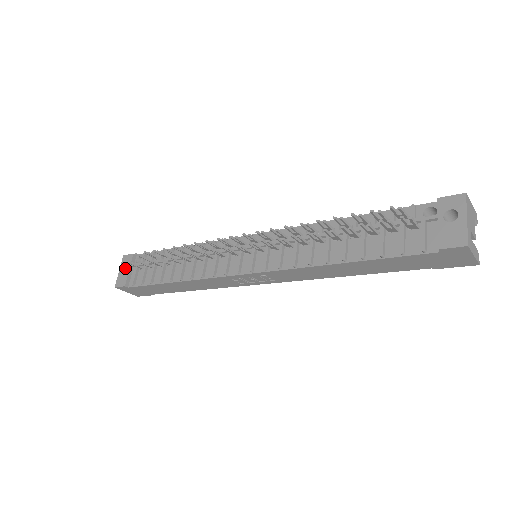
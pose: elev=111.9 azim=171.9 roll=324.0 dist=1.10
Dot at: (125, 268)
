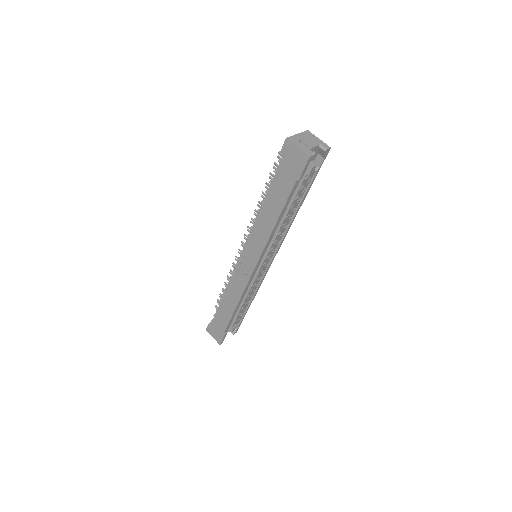
Dot at: occluded
